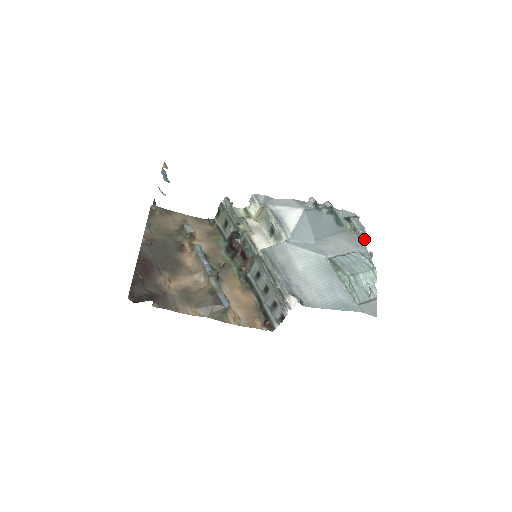
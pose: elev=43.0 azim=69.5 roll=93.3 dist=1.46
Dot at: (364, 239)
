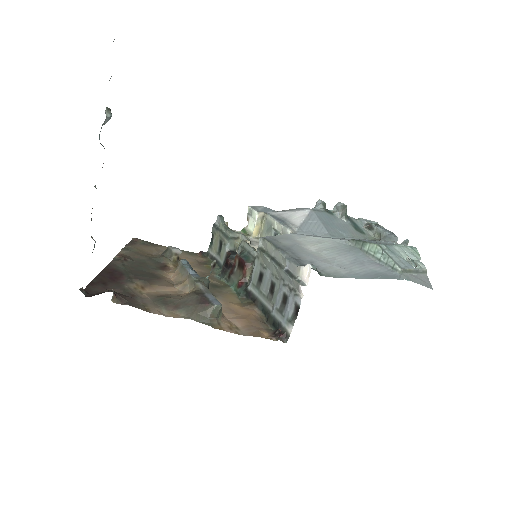
Dot at: (394, 238)
